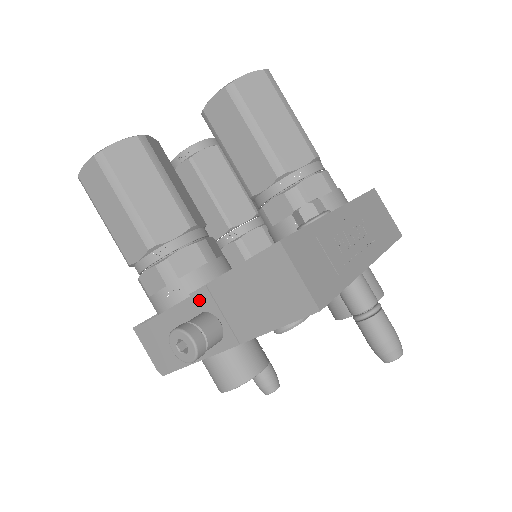
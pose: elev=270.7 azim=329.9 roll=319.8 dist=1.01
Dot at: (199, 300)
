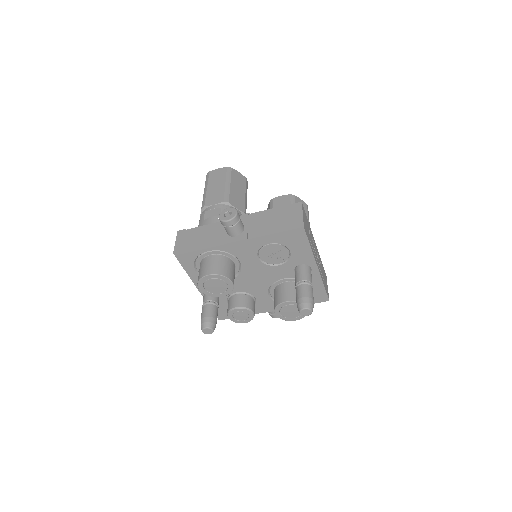
Dot at: occluded
